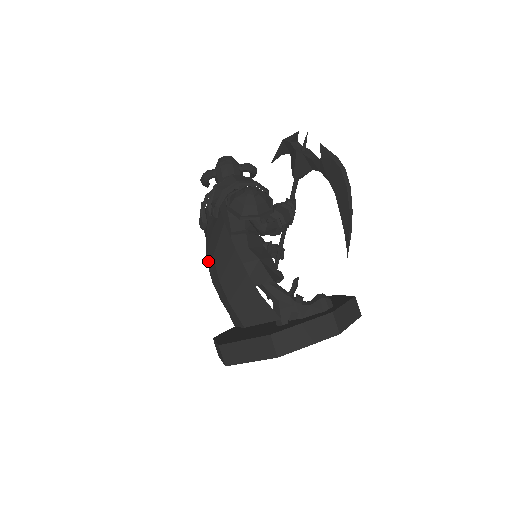
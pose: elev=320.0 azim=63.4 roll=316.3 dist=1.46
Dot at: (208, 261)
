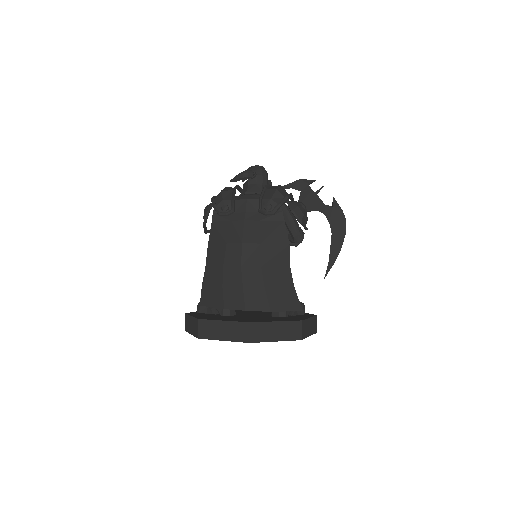
Dot at: (246, 246)
